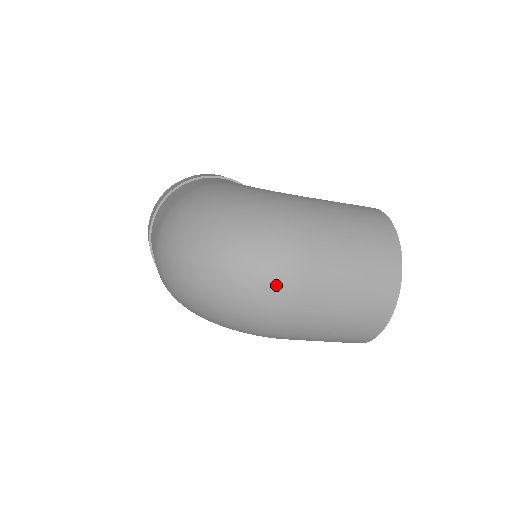
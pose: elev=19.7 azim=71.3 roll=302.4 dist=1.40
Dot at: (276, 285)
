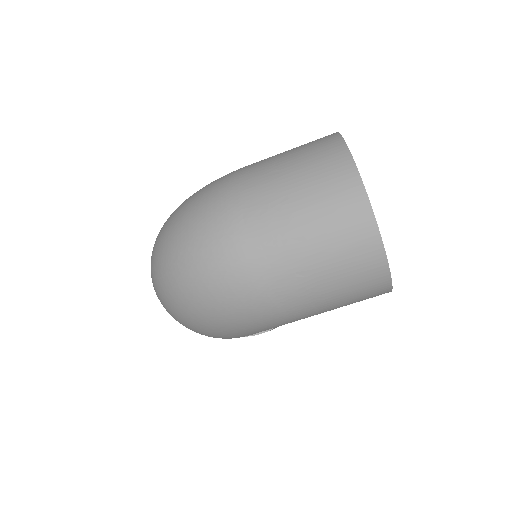
Dot at: (214, 248)
